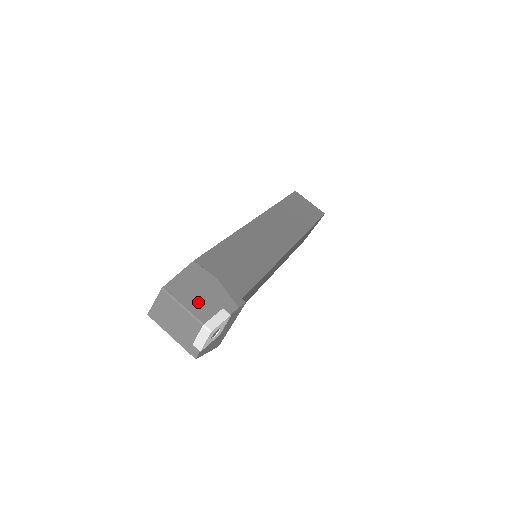
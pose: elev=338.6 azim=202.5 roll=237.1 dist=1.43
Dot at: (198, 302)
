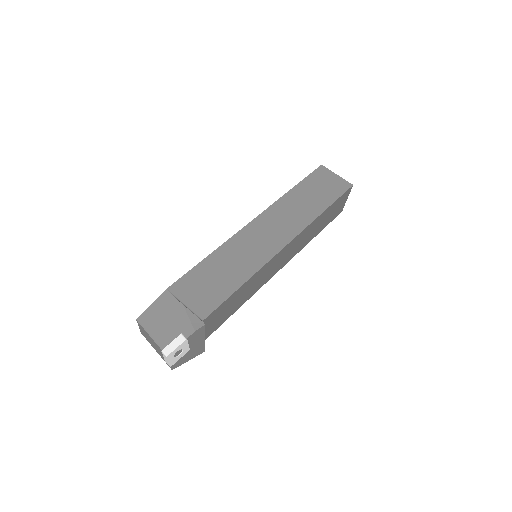
Dot at: (162, 329)
